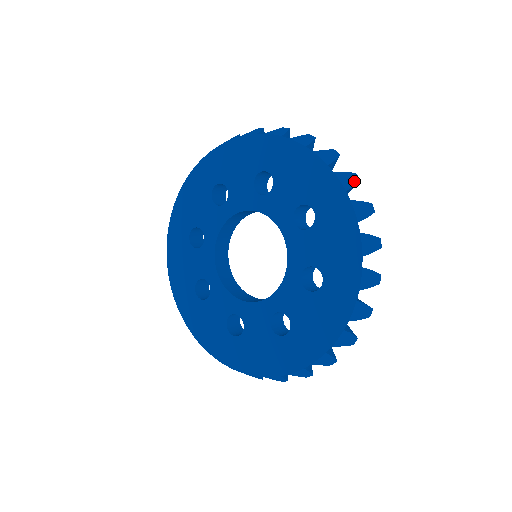
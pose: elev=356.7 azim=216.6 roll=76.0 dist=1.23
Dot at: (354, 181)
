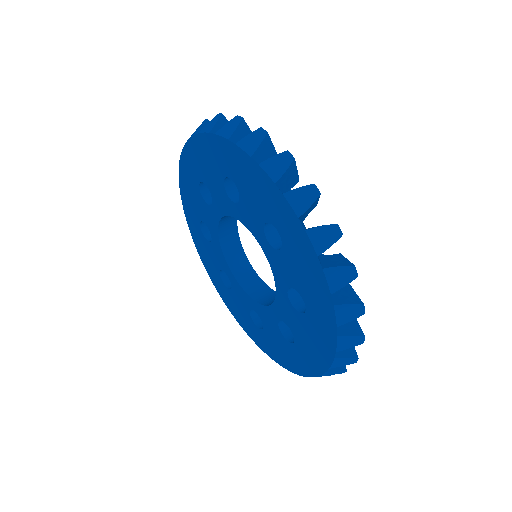
Dot at: (311, 198)
